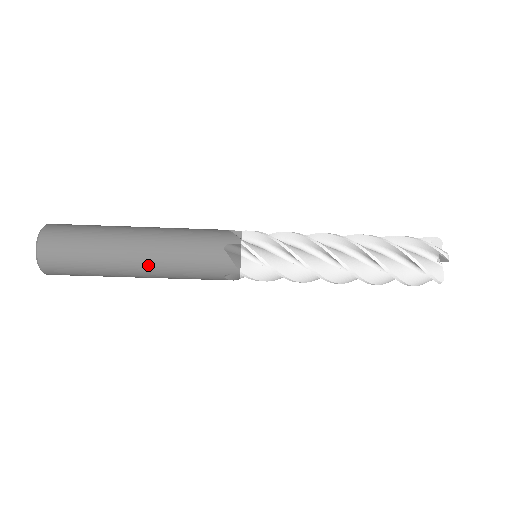
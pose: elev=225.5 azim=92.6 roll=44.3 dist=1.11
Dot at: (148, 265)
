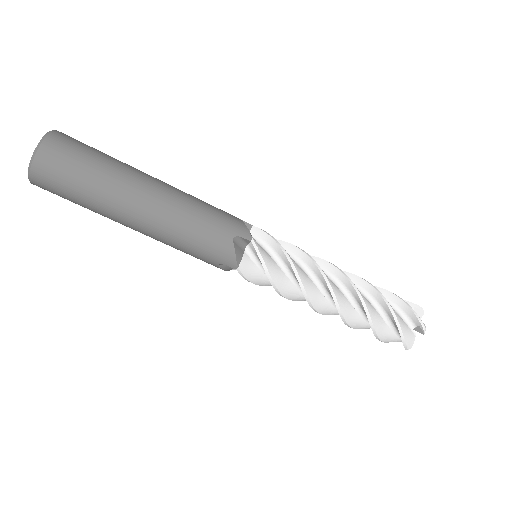
Dot at: (164, 192)
